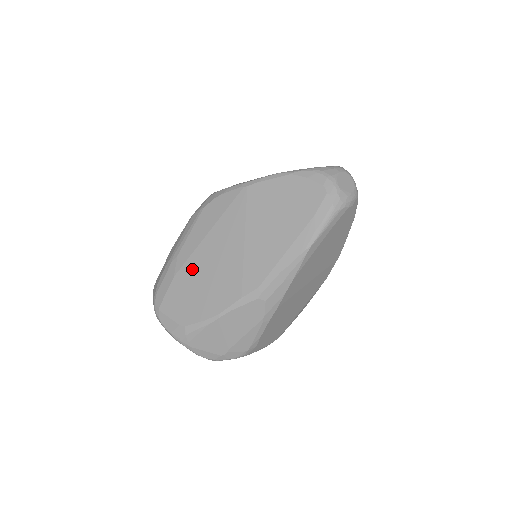
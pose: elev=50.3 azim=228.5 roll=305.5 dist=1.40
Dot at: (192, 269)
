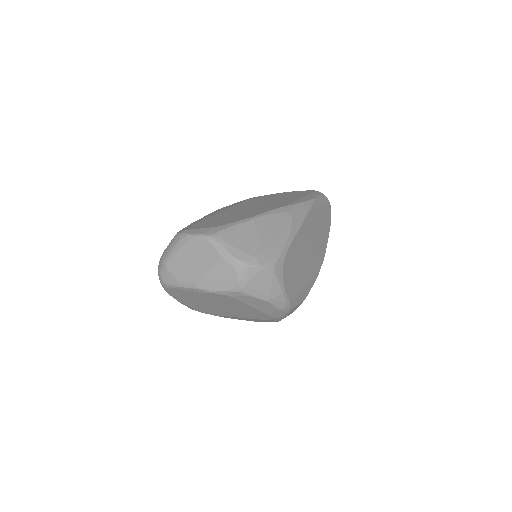
Dot at: (218, 216)
